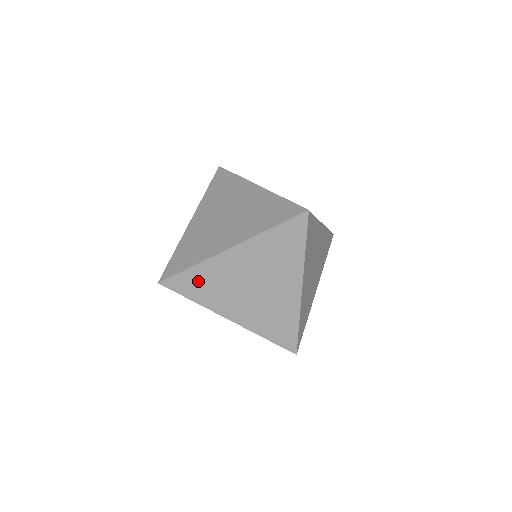
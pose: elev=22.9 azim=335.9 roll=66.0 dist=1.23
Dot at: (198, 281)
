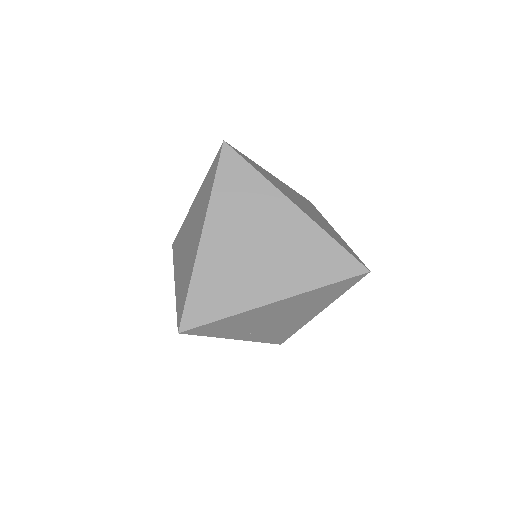
Dot at: (180, 239)
